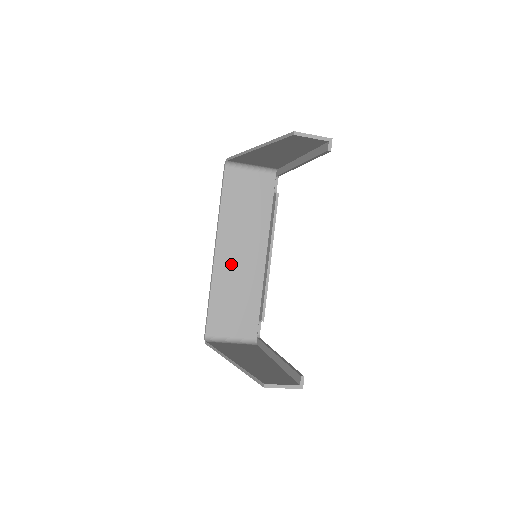
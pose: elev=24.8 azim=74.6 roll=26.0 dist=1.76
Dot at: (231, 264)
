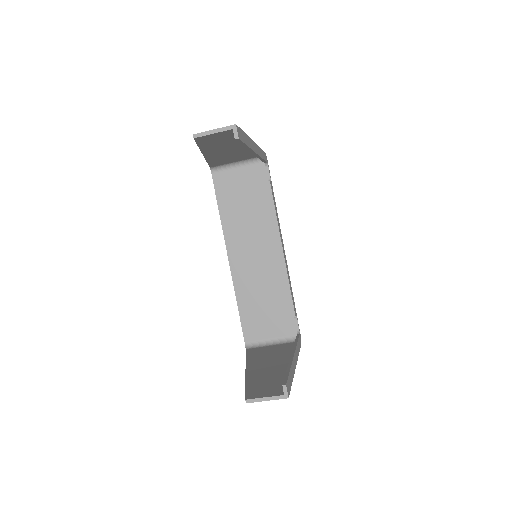
Dot at: (248, 267)
